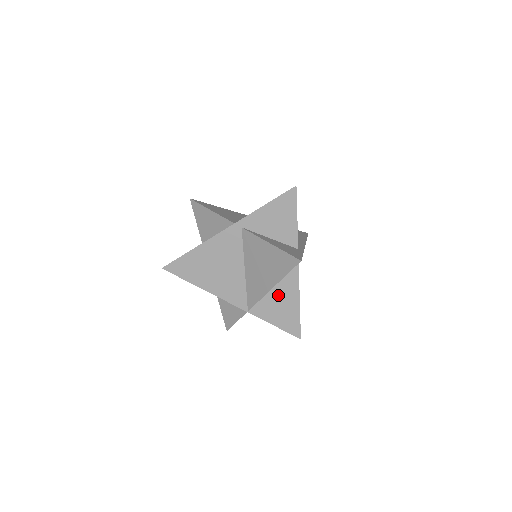
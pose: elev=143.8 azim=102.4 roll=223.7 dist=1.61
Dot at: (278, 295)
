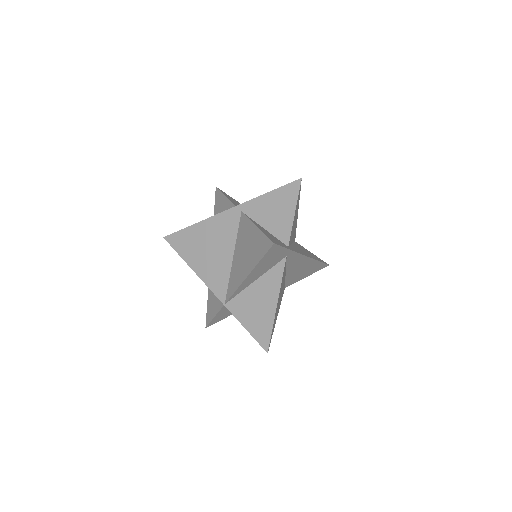
Dot at: (257, 294)
